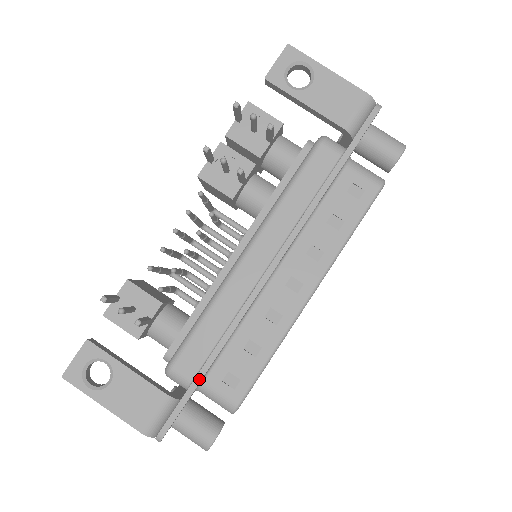
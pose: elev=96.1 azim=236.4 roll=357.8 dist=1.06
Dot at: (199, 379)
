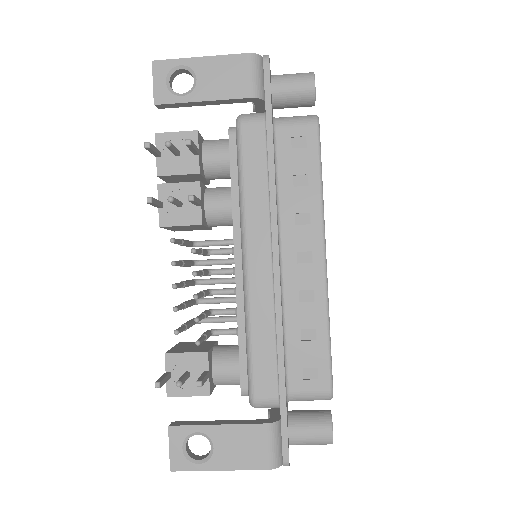
Dot at: (283, 392)
